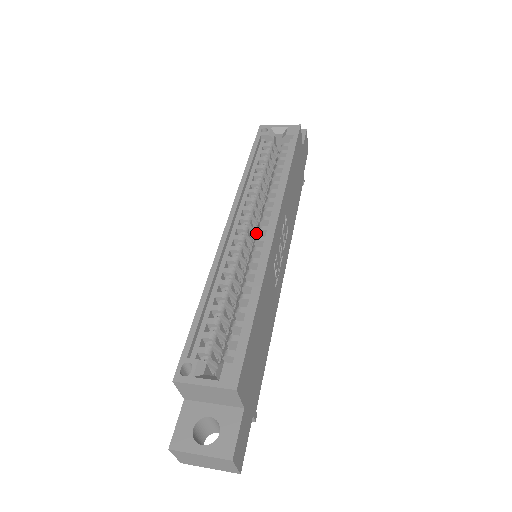
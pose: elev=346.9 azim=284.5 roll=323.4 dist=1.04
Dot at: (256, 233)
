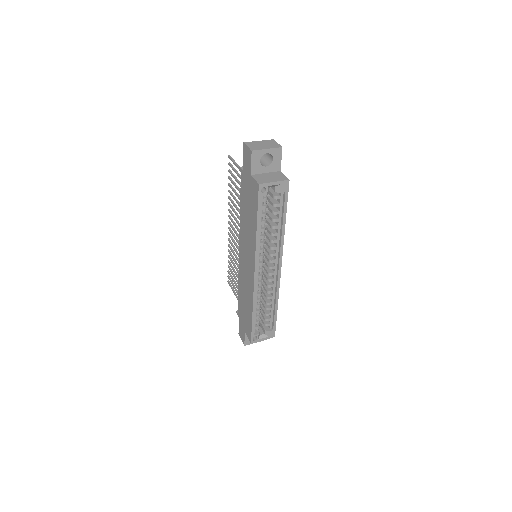
Dot at: occluded
